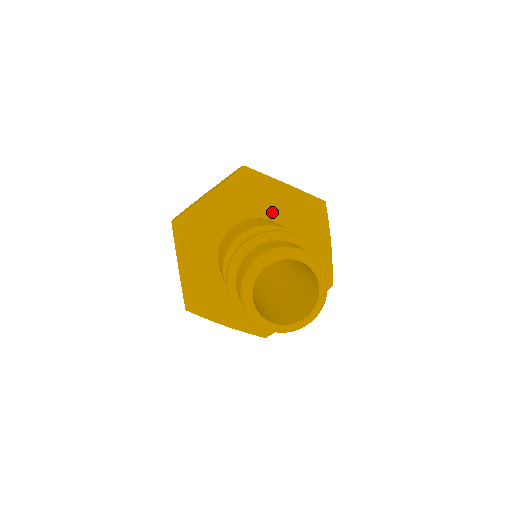
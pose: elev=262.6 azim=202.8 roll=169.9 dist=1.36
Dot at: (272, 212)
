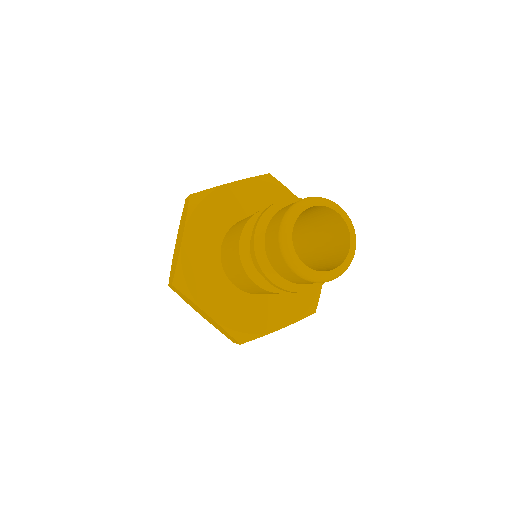
Dot at: occluded
